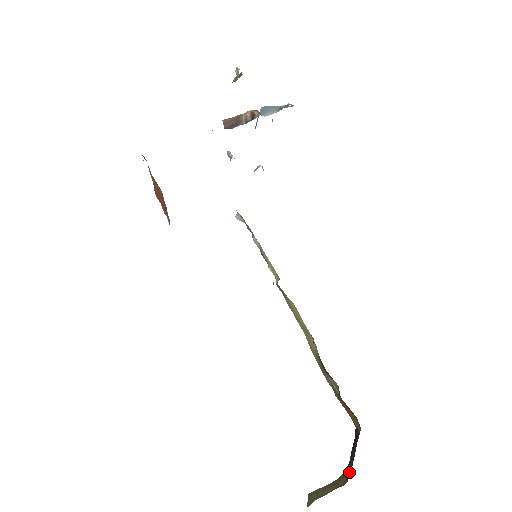
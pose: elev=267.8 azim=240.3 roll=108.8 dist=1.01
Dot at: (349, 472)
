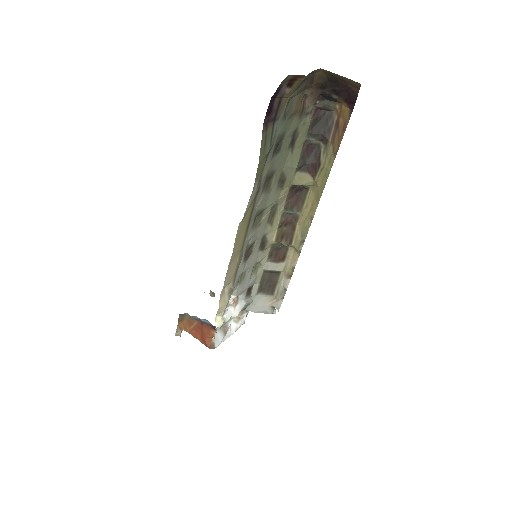
Dot at: (336, 78)
